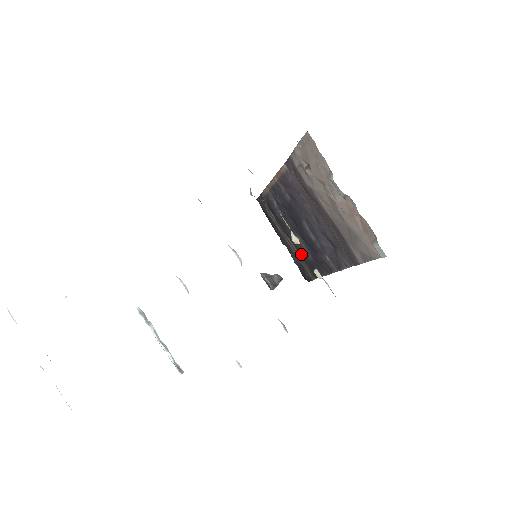
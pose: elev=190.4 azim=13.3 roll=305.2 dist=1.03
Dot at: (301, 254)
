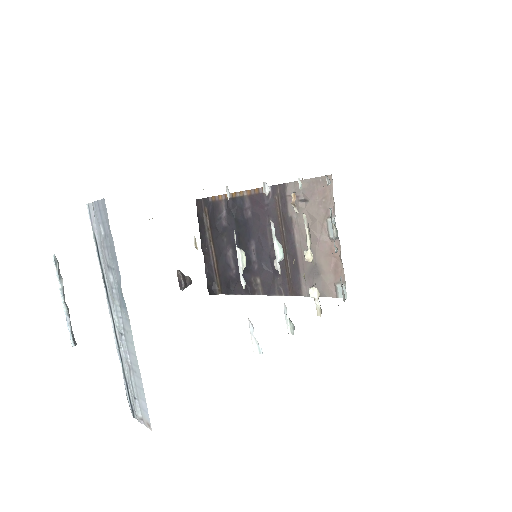
Dot at: (220, 267)
